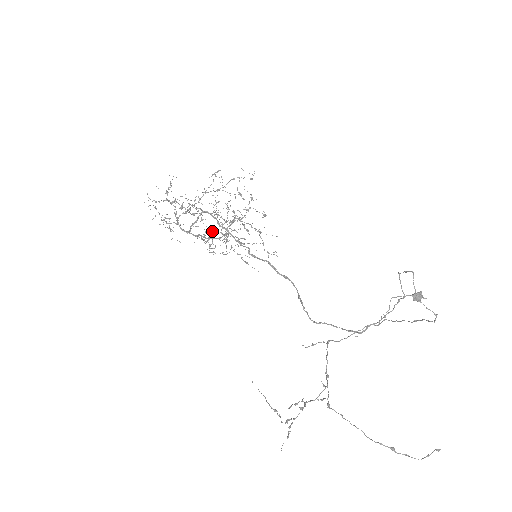
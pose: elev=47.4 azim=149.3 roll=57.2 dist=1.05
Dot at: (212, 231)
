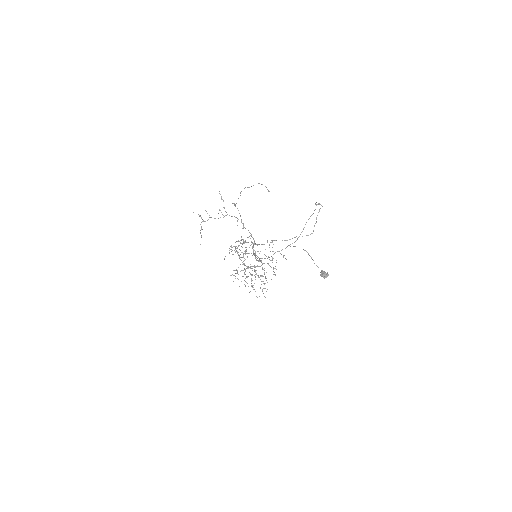
Dot at: occluded
